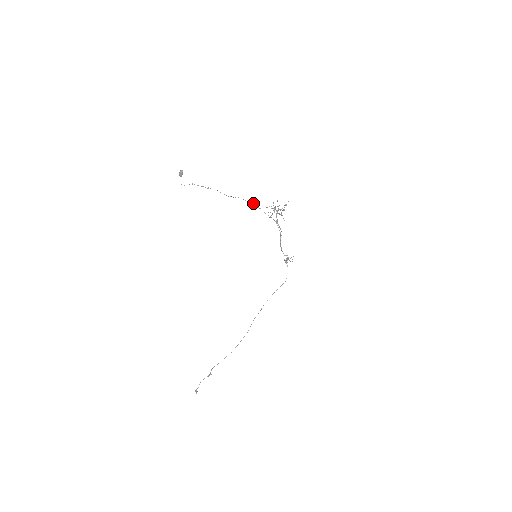
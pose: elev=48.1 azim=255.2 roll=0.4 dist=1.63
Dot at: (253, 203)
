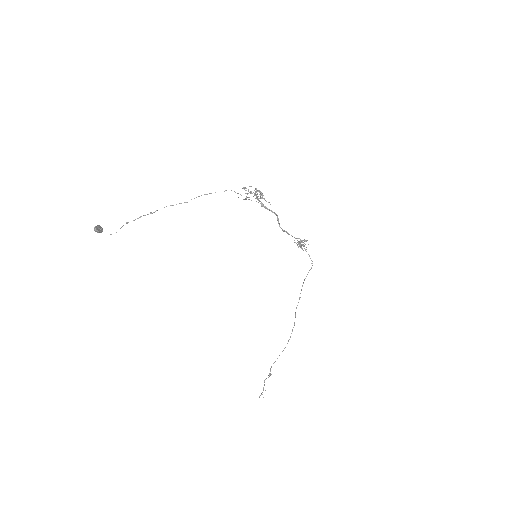
Dot at: (225, 190)
